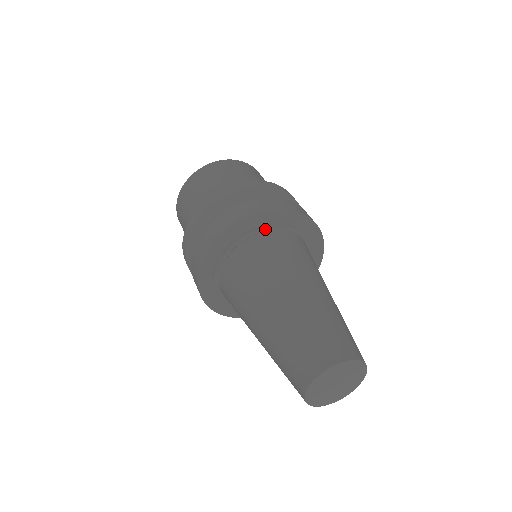
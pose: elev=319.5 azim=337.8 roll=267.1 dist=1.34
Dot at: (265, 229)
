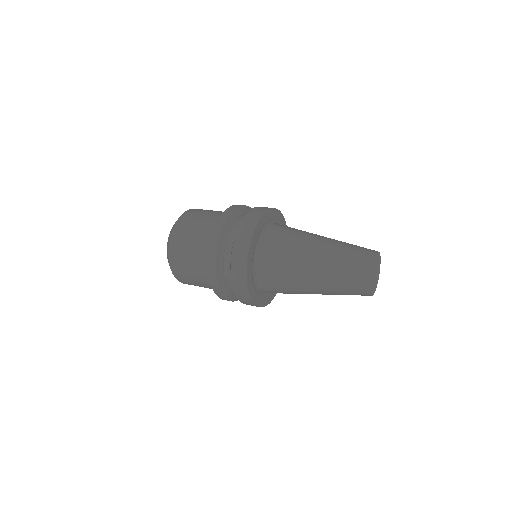
Dot at: occluded
